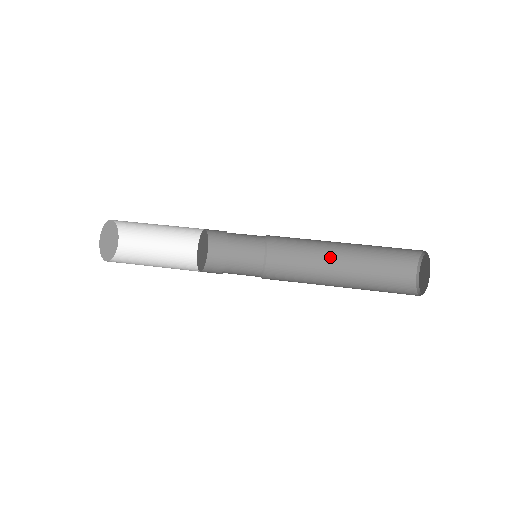
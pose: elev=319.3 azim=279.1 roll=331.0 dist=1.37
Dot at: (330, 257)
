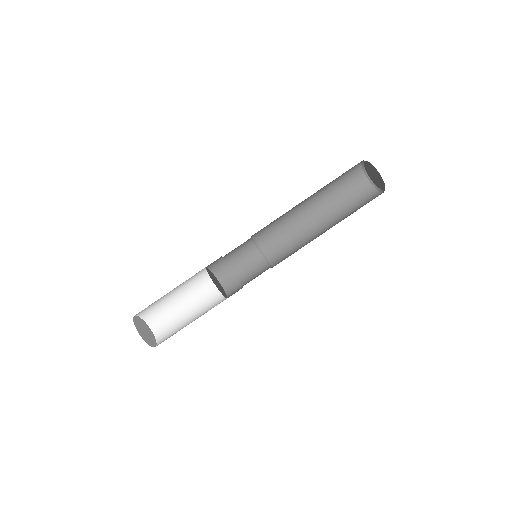
Dot at: (301, 211)
